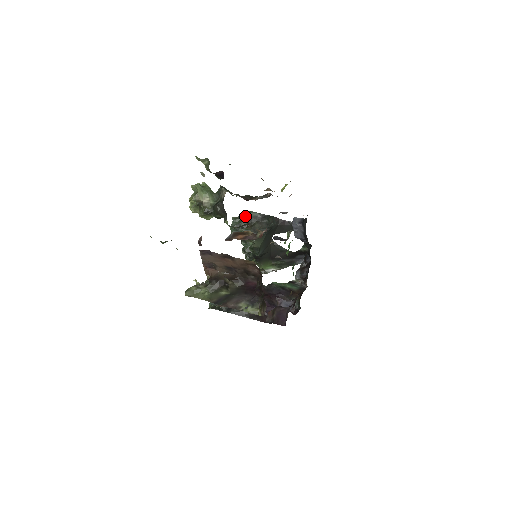
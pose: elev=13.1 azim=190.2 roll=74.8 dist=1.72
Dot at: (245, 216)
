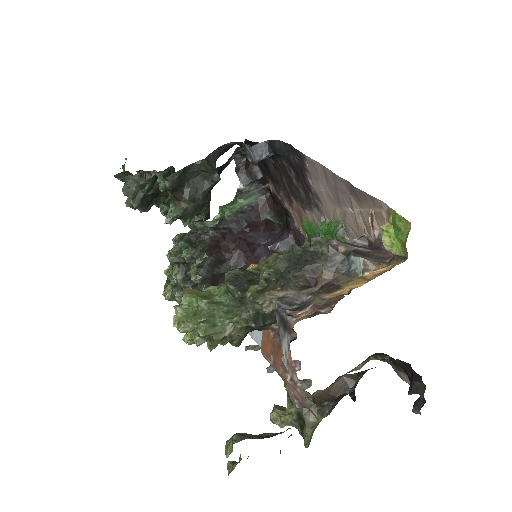
Dot at: (145, 179)
